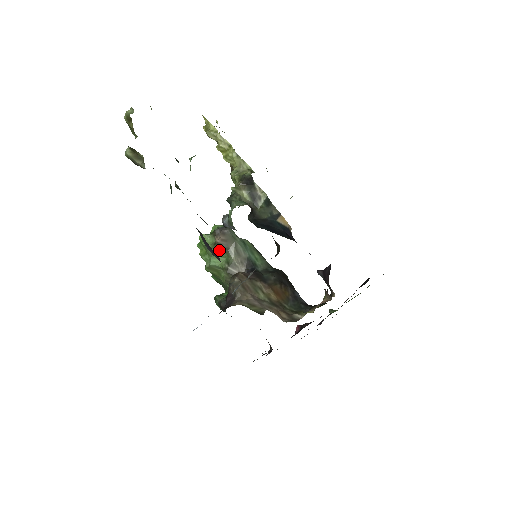
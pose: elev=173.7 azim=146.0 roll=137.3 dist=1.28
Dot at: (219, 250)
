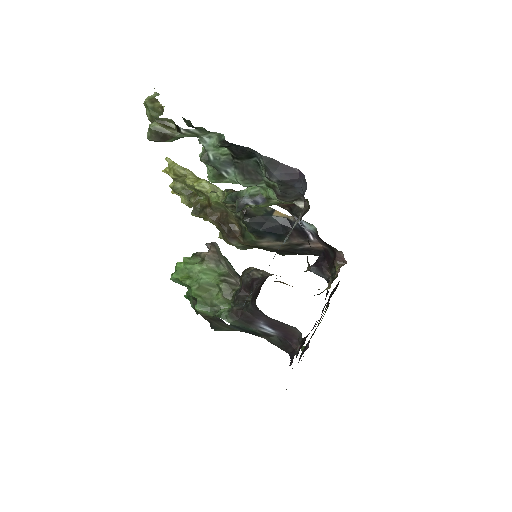
Dot at: (210, 264)
